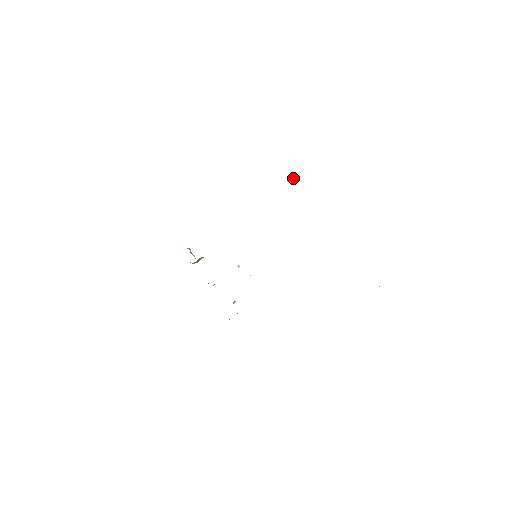
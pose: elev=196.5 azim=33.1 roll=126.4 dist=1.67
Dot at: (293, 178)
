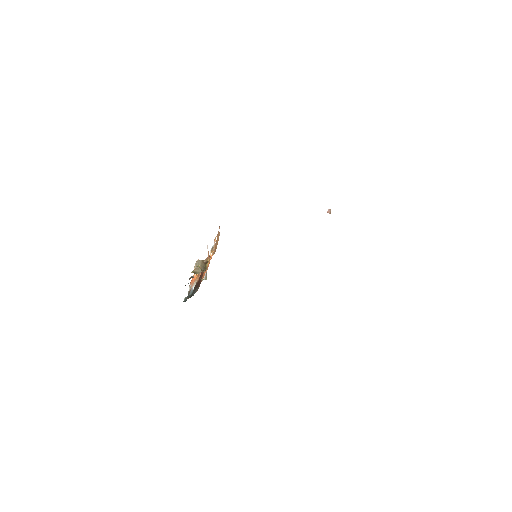
Dot at: occluded
